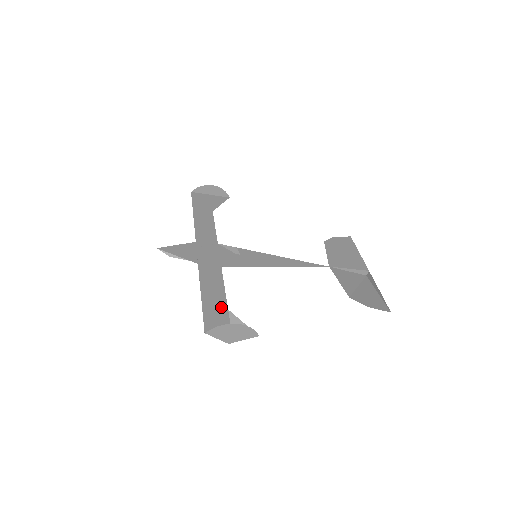
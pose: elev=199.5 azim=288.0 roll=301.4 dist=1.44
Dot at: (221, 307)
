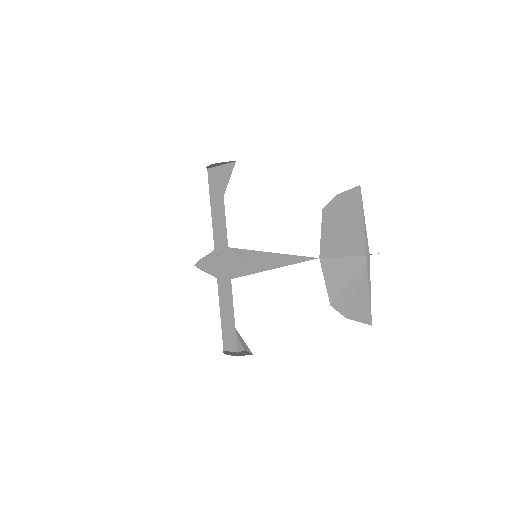
Dot at: (231, 326)
